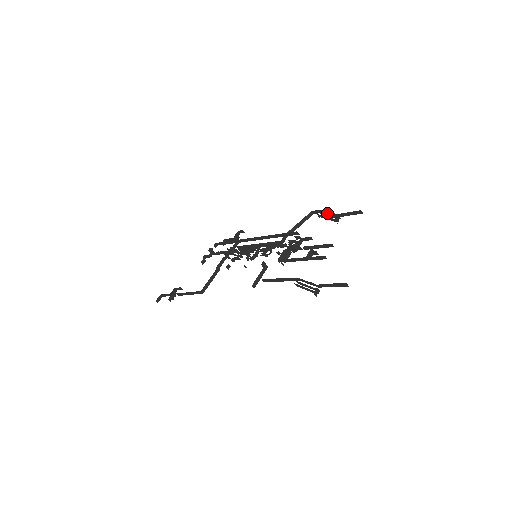
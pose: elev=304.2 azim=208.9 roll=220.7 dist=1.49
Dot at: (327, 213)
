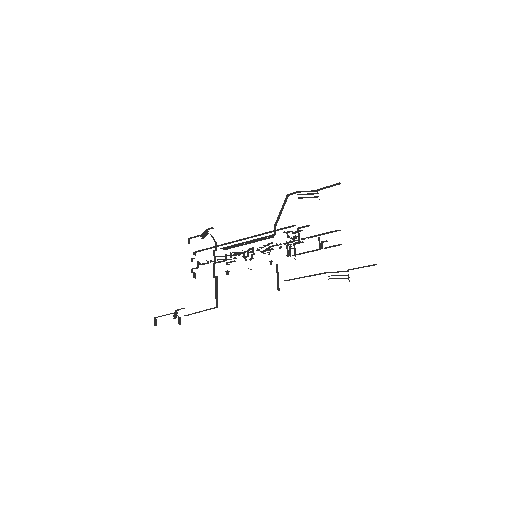
Dot at: occluded
